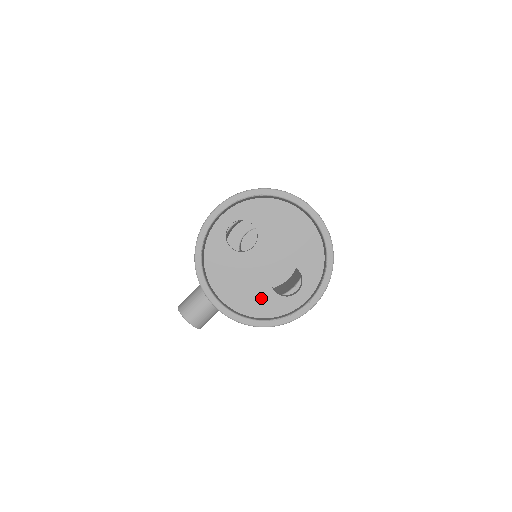
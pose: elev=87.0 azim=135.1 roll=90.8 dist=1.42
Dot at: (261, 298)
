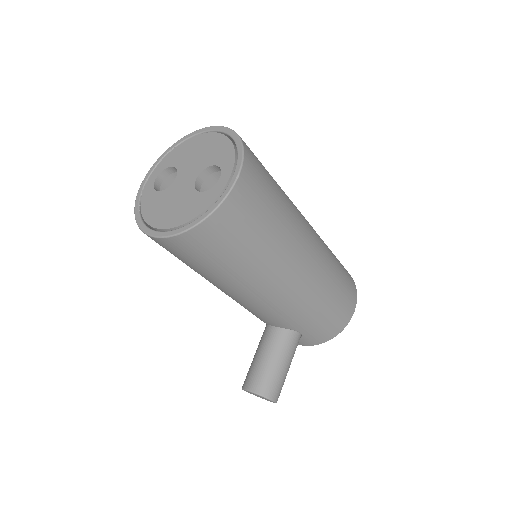
Dot at: (191, 204)
